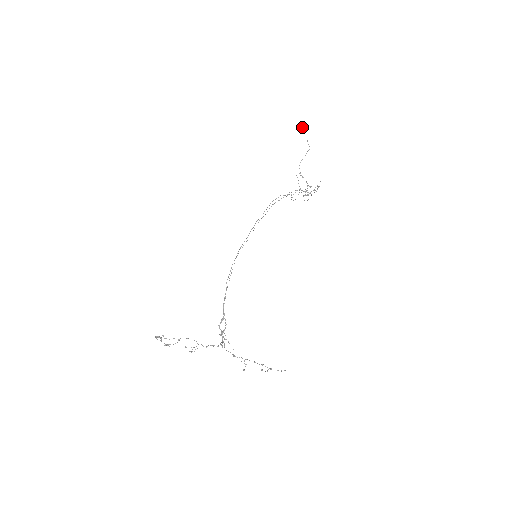
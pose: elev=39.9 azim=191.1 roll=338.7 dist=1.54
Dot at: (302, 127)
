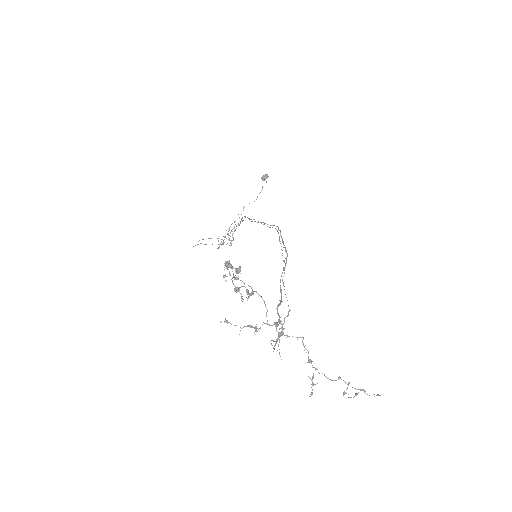
Dot at: (267, 177)
